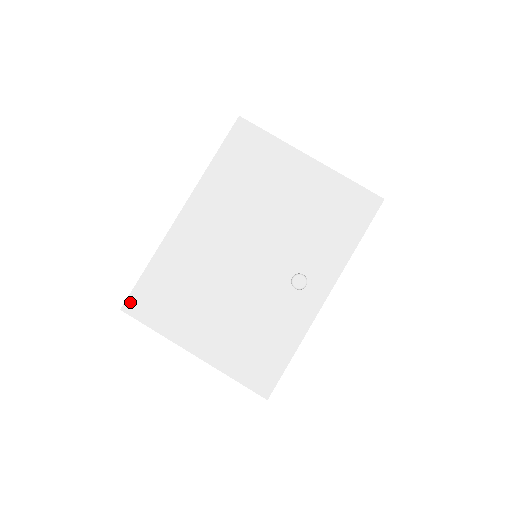
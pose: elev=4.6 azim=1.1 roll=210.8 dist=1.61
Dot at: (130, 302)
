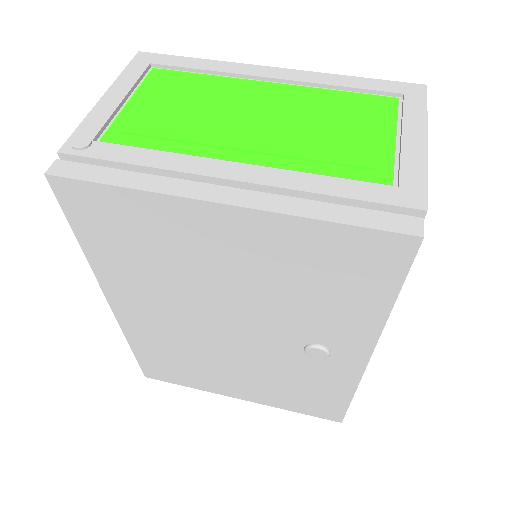
Dot at: (147, 373)
